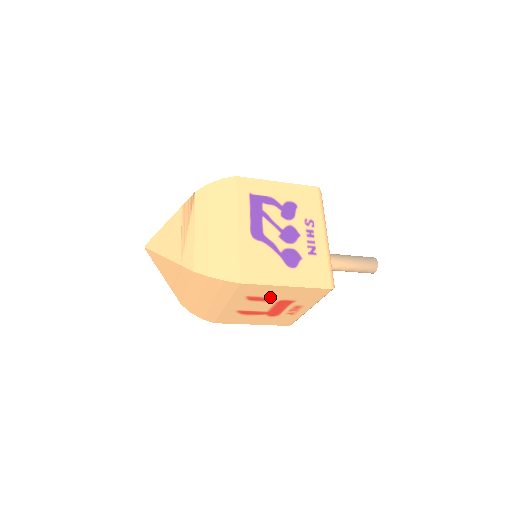
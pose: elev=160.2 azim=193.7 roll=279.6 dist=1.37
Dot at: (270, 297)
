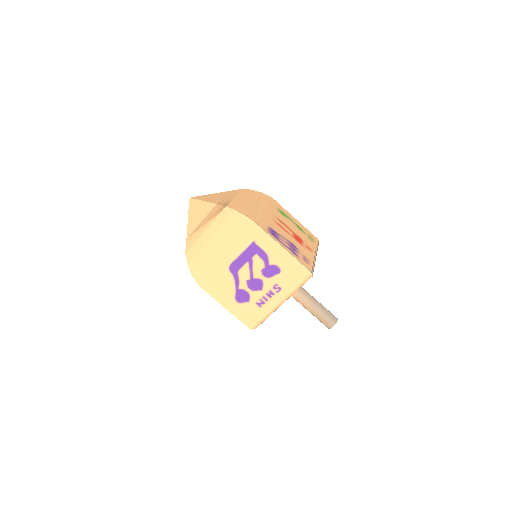
Dot at: occluded
